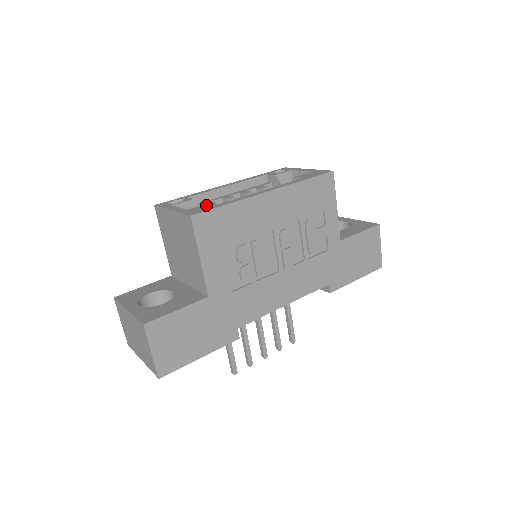
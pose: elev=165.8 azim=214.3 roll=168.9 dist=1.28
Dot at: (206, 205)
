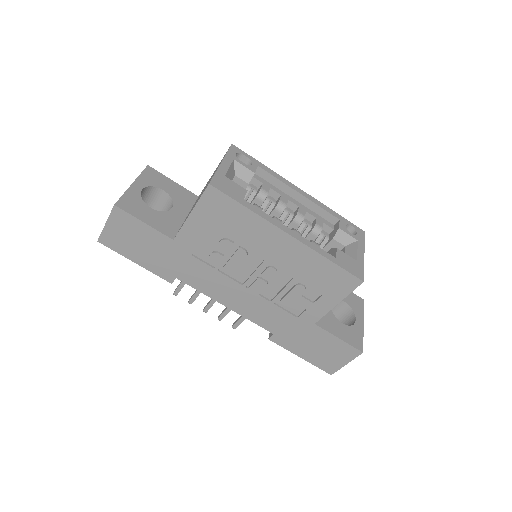
Dot at: (239, 189)
